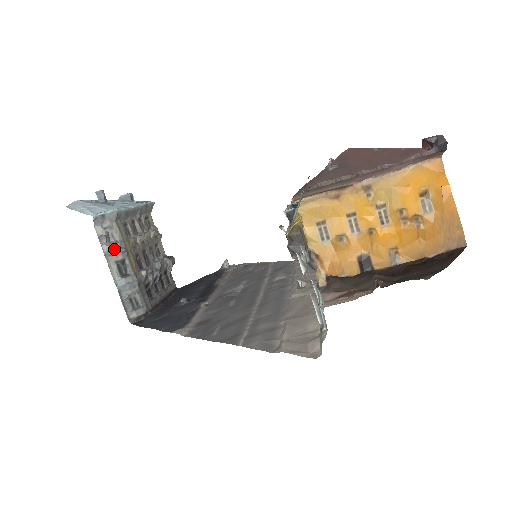
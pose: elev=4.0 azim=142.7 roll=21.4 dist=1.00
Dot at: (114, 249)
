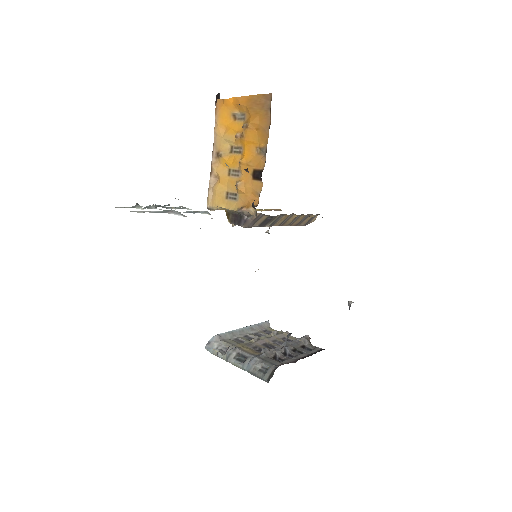
Dot at: (228, 353)
